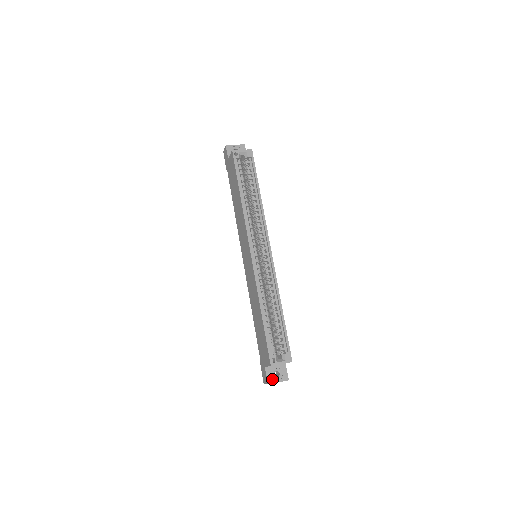
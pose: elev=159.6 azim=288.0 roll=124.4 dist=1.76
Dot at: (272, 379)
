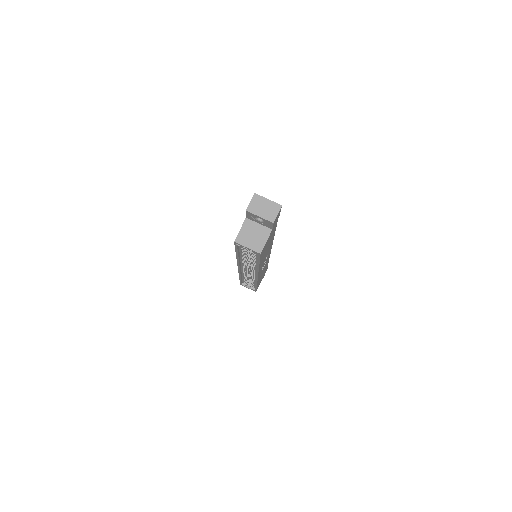
Dot at: occluded
